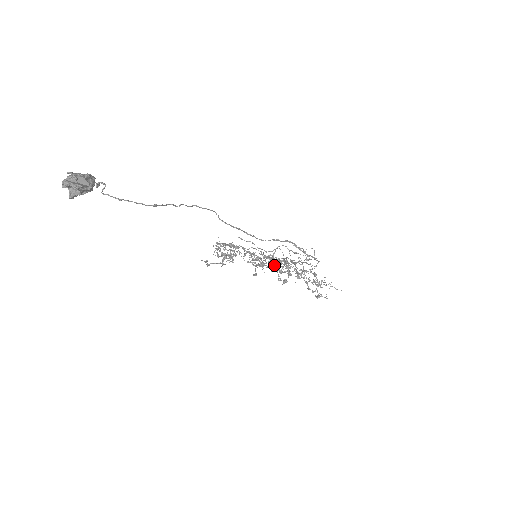
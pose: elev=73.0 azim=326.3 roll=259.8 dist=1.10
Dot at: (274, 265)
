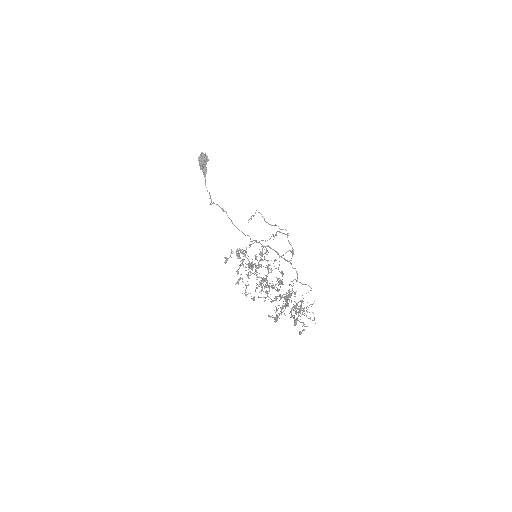
Dot at: (263, 260)
